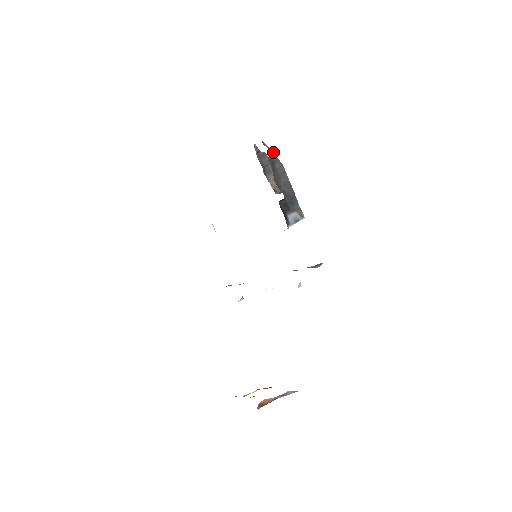
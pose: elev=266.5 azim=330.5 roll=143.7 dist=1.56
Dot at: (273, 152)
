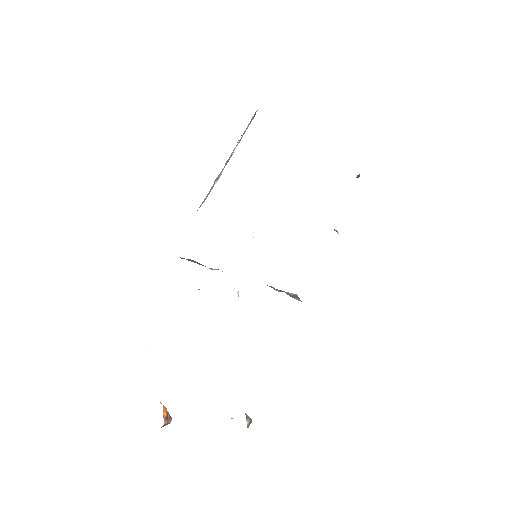
Dot at: occluded
